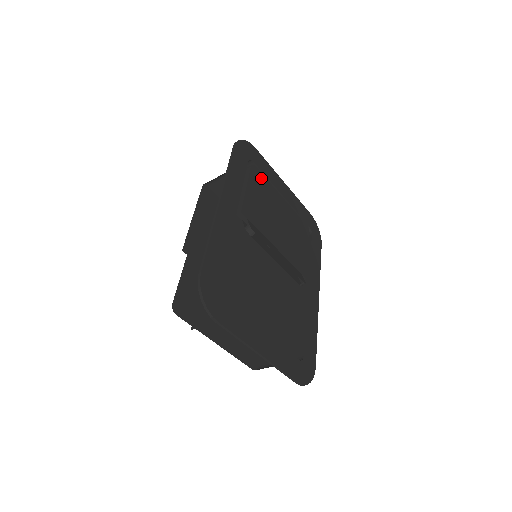
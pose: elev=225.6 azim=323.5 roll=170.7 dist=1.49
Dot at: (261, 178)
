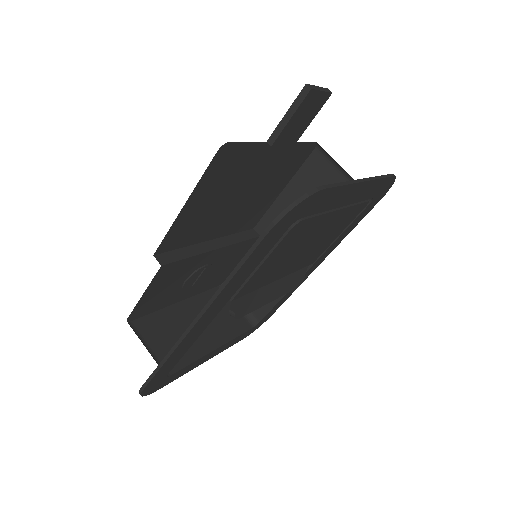
Dot at: (305, 225)
